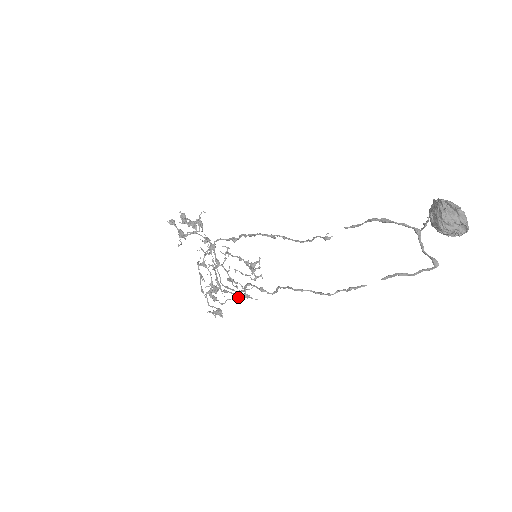
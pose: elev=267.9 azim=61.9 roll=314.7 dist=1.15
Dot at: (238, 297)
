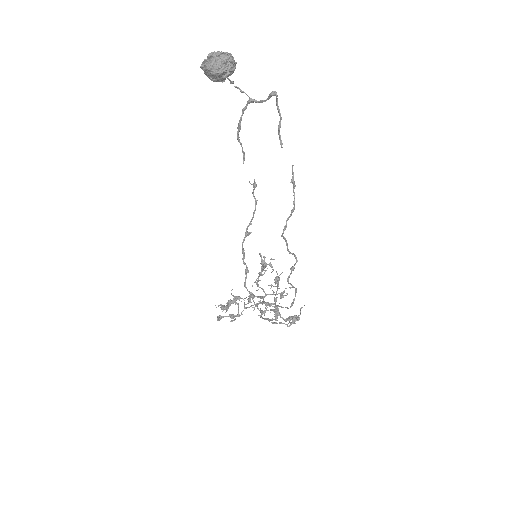
Dot at: (271, 286)
